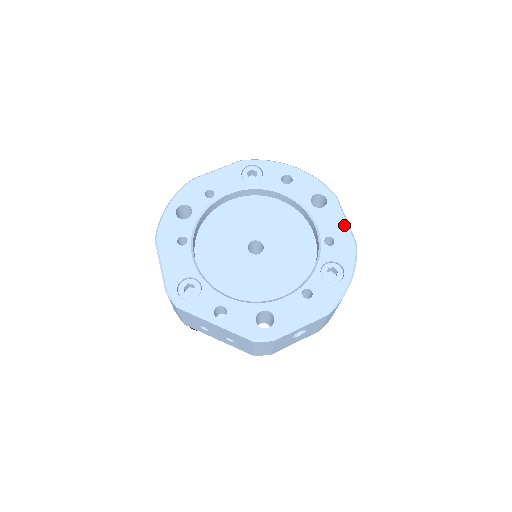
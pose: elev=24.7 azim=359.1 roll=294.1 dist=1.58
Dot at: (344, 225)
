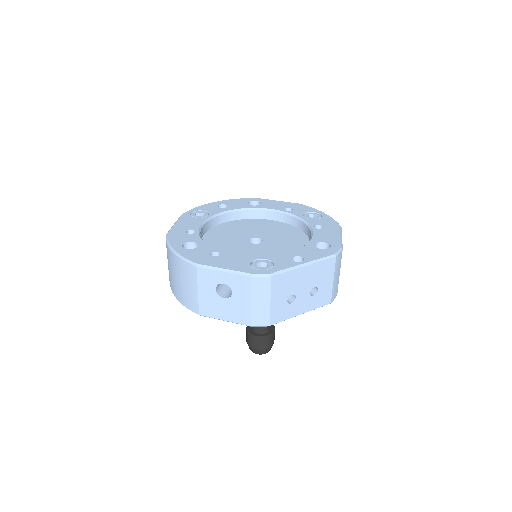
Dot at: (283, 202)
